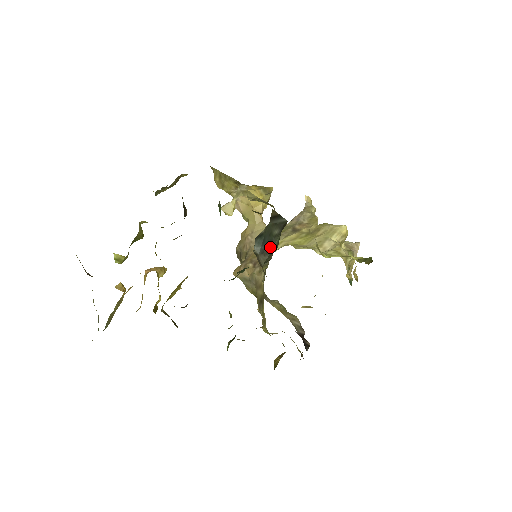
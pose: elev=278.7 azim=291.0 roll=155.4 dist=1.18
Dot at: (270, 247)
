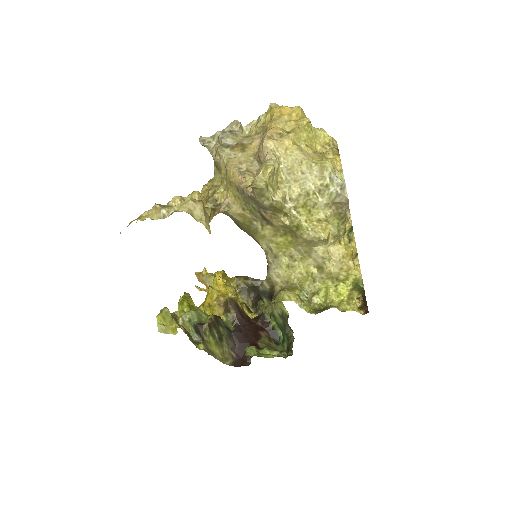
Dot at: occluded
